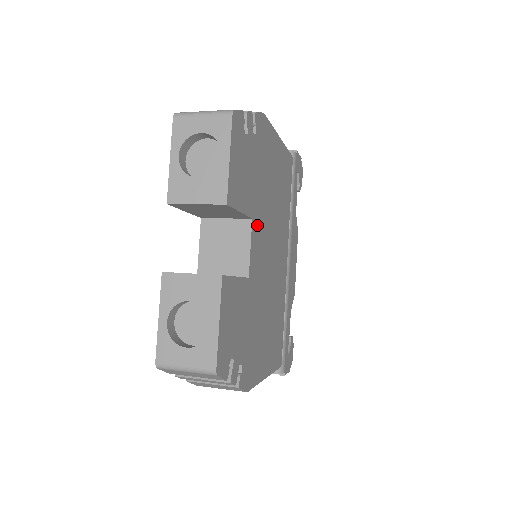
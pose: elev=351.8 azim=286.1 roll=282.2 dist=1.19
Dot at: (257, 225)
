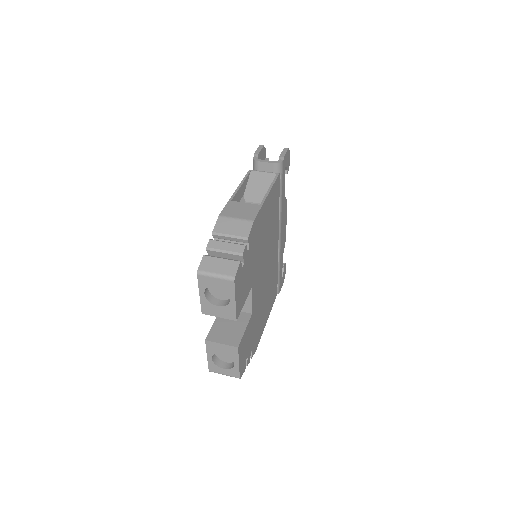
Dot at: (255, 281)
